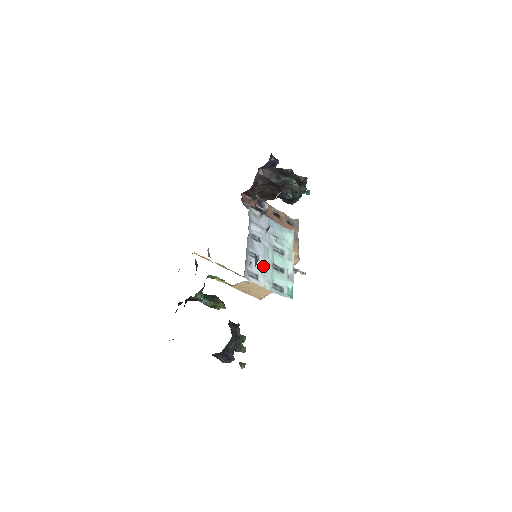
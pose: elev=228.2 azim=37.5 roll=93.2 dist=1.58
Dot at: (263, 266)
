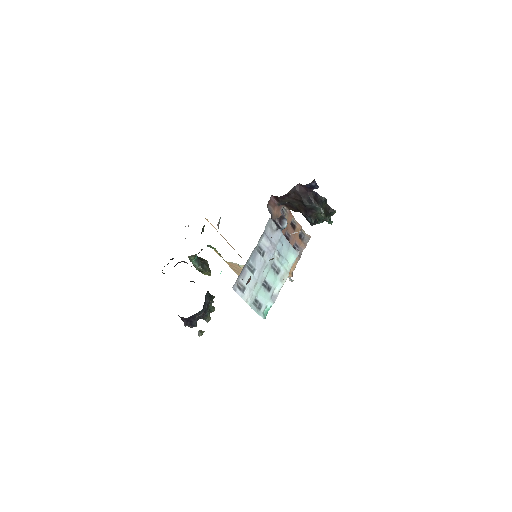
Dot at: (254, 281)
